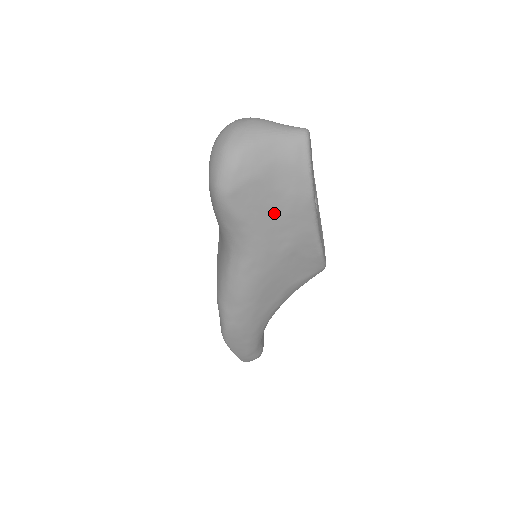
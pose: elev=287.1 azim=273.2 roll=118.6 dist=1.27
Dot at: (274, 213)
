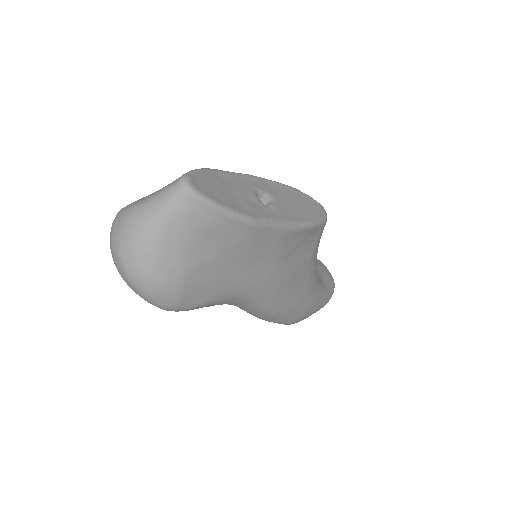
Dot at: (235, 265)
